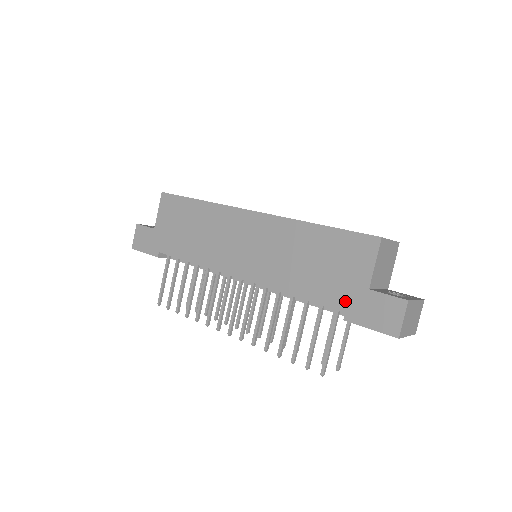
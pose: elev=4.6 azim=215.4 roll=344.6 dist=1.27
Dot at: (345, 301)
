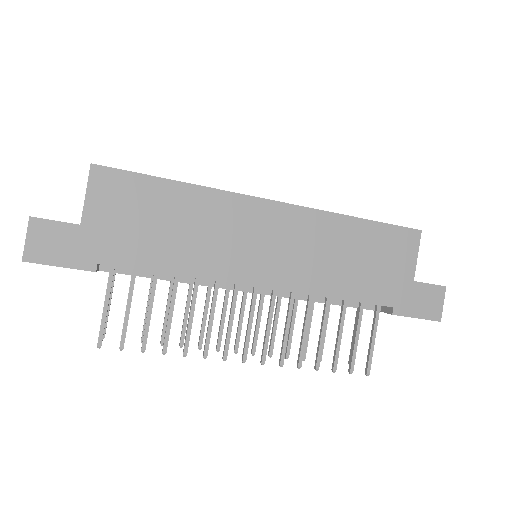
Dot at: (393, 296)
